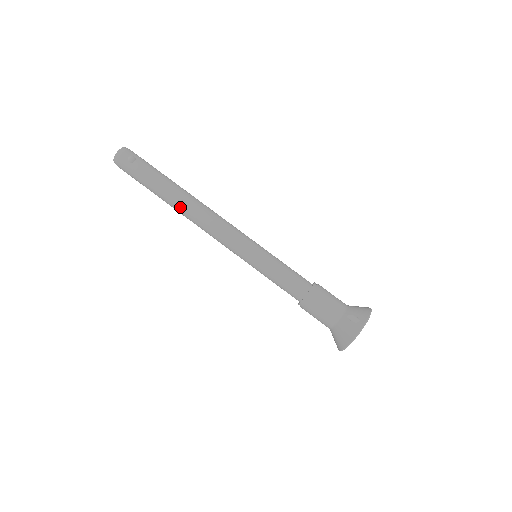
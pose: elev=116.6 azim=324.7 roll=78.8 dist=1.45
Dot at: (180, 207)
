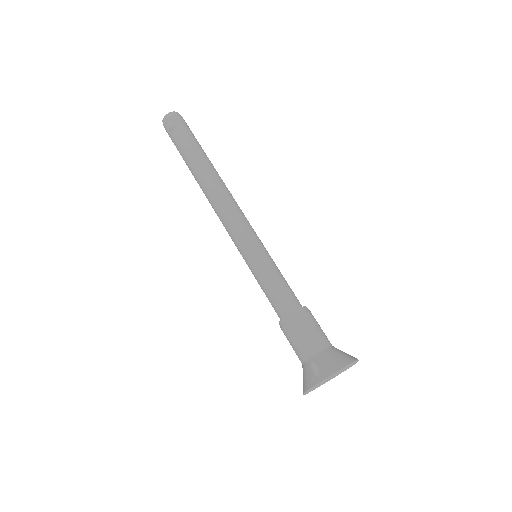
Dot at: (200, 186)
